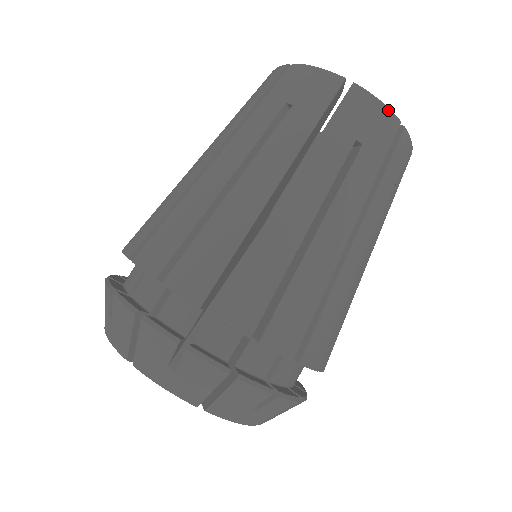
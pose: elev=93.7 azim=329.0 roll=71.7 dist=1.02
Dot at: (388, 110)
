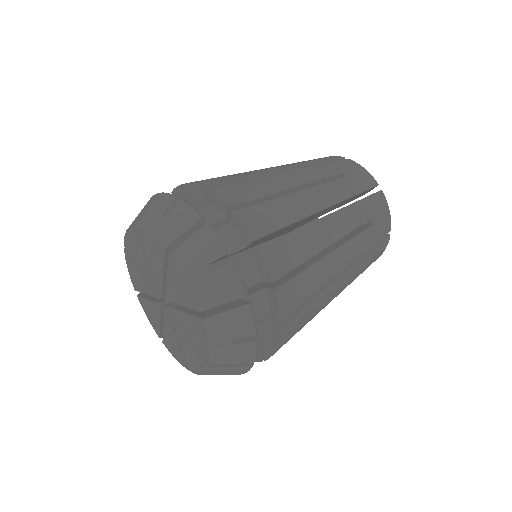
Dot at: (369, 174)
